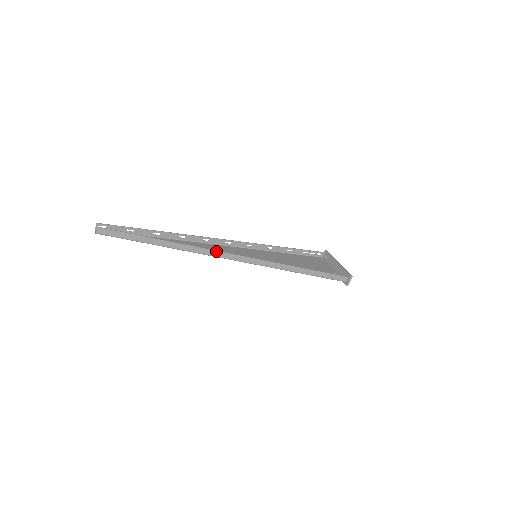
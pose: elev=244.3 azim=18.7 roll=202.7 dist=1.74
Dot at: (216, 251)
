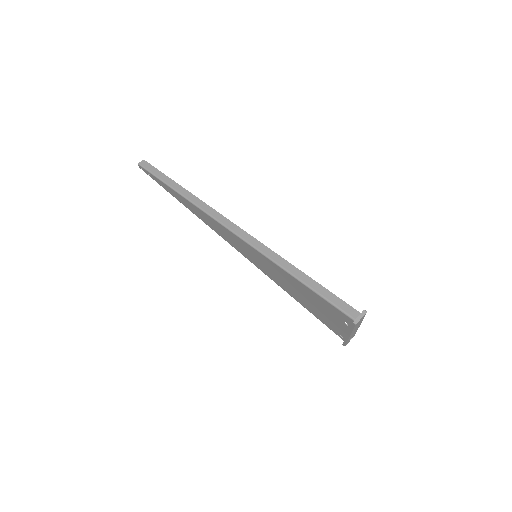
Dot at: (218, 213)
